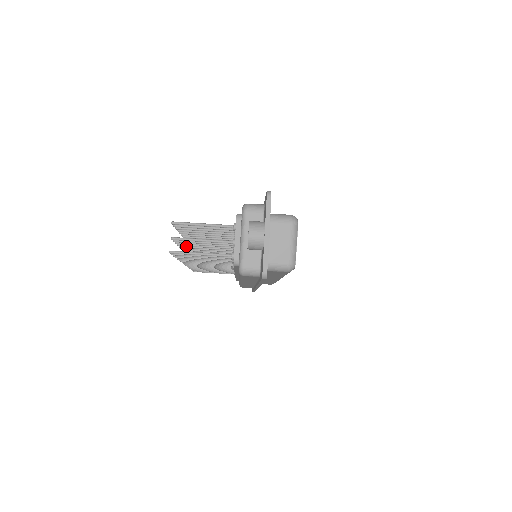
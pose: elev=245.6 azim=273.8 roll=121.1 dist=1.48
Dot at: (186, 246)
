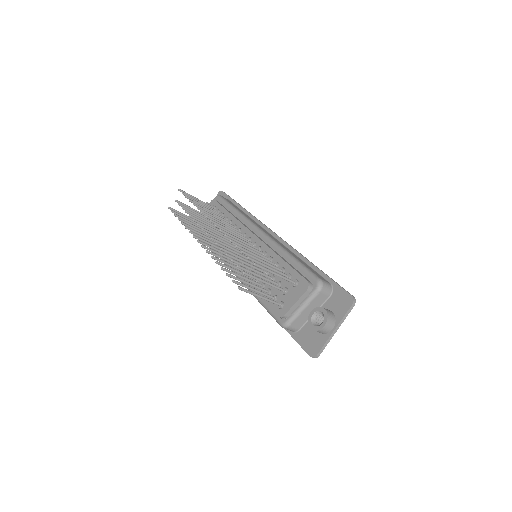
Dot at: (226, 251)
